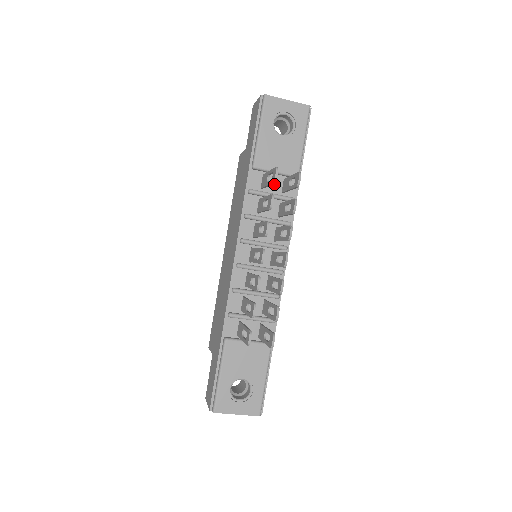
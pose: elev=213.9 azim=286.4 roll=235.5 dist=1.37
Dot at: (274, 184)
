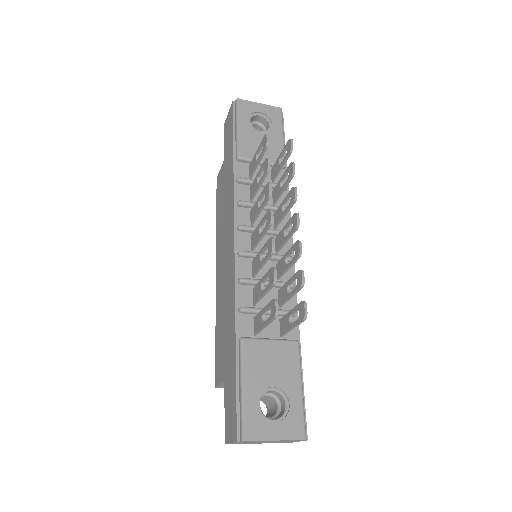
Dot at: (262, 174)
